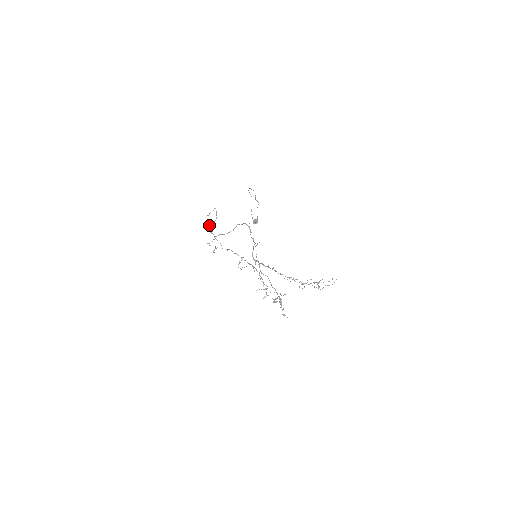
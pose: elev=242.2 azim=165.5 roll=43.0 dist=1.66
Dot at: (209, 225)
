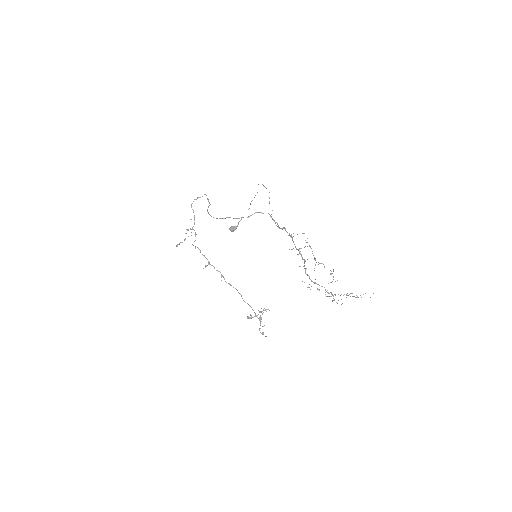
Dot at: (193, 210)
